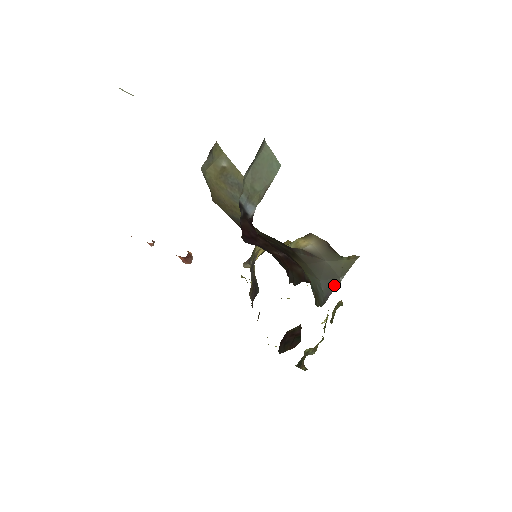
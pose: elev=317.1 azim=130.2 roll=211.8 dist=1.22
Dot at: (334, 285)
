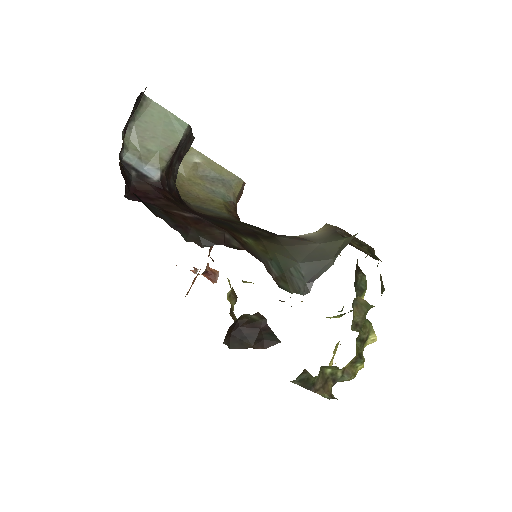
Dot at: (322, 268)
